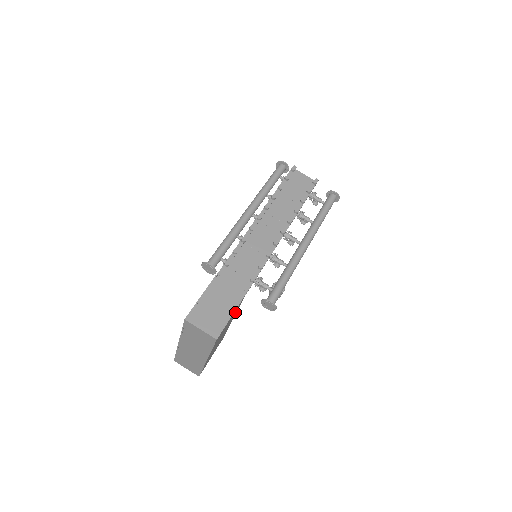
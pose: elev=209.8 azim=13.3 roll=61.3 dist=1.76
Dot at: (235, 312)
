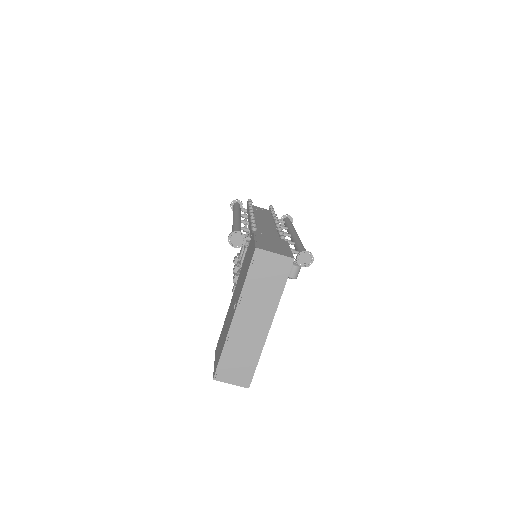
Dot at: occluded
